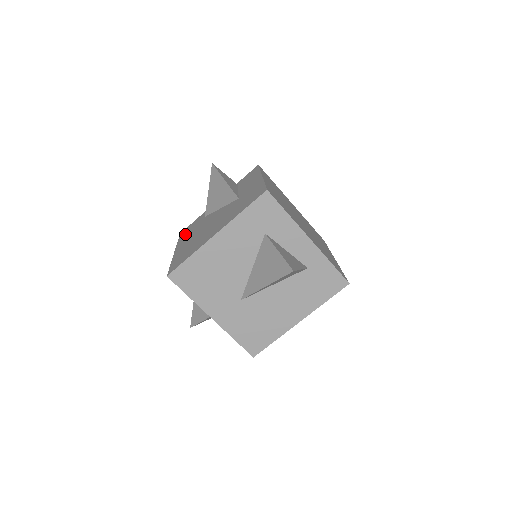
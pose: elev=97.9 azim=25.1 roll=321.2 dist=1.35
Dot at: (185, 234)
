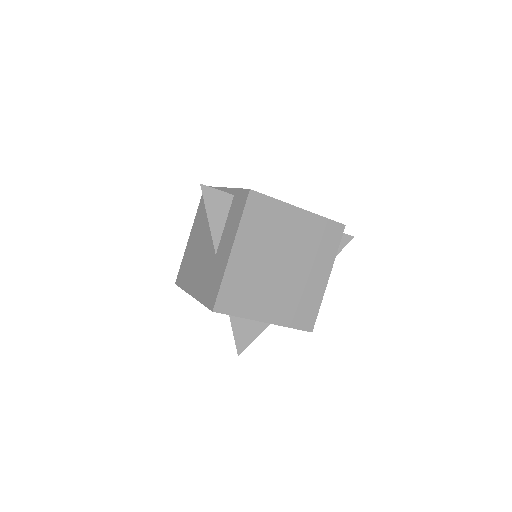
Dot at: (201, 208)
